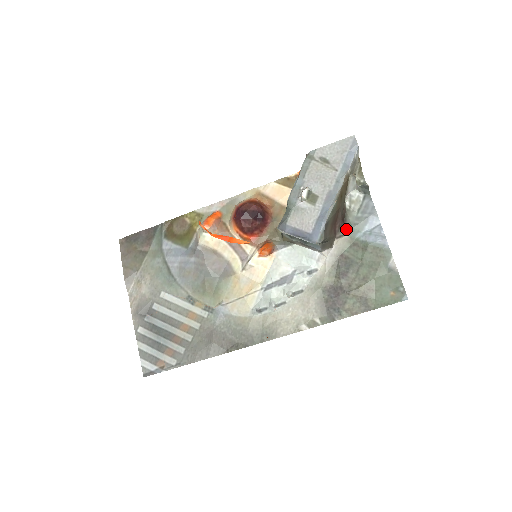
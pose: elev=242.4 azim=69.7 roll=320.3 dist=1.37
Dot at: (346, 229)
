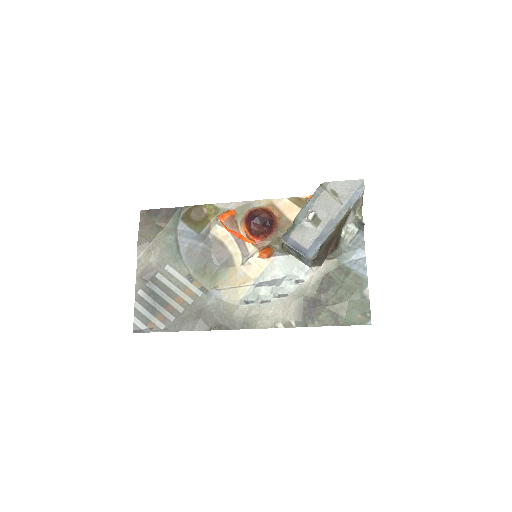
Dot at: (336, 254)
